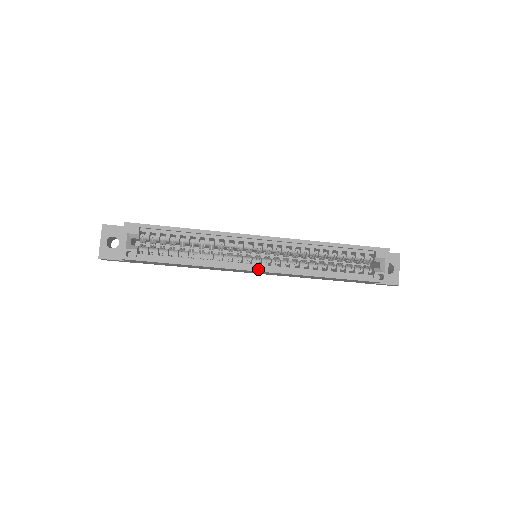
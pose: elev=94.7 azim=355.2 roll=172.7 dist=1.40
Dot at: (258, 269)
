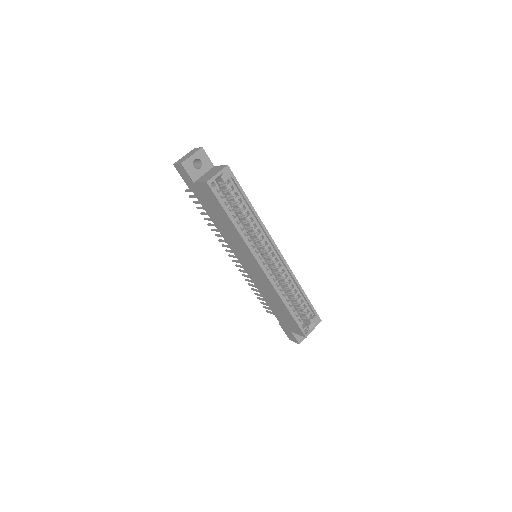
Dot at: (262, 266)
